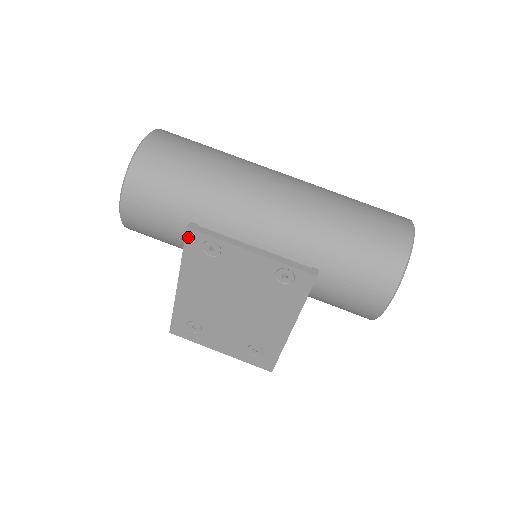
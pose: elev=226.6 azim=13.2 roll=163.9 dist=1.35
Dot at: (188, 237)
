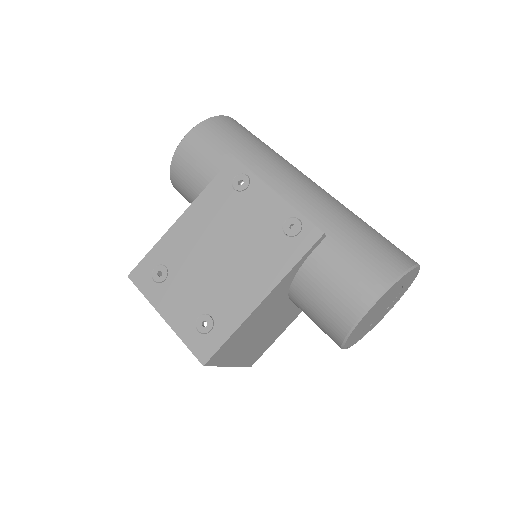
Dot at: (227, 166)
